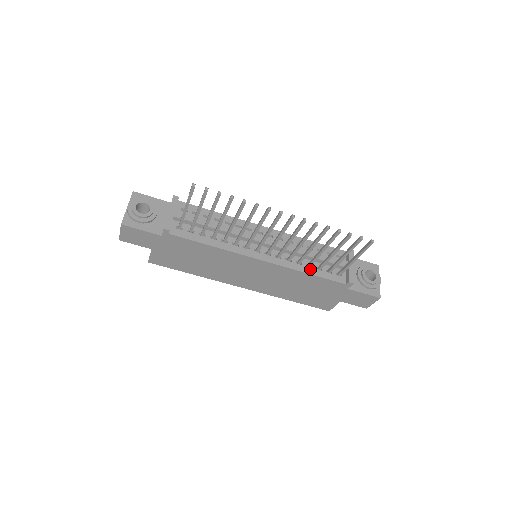
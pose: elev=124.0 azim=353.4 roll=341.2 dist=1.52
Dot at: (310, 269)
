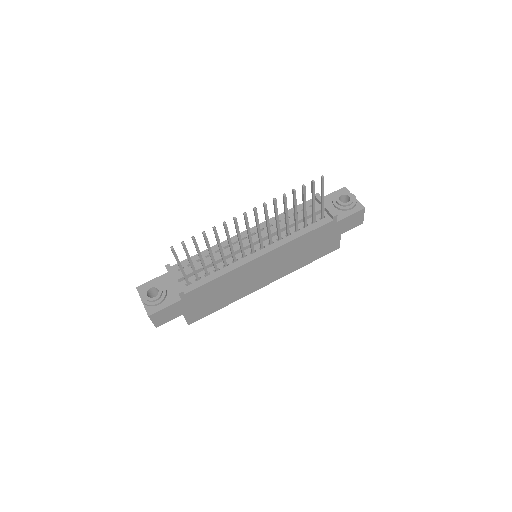
Dot at: (299, 232)
